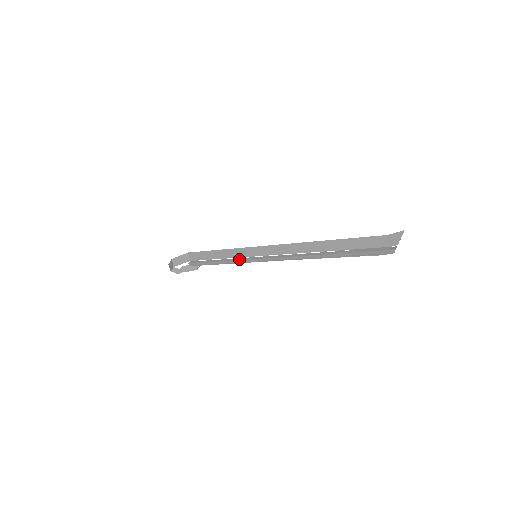
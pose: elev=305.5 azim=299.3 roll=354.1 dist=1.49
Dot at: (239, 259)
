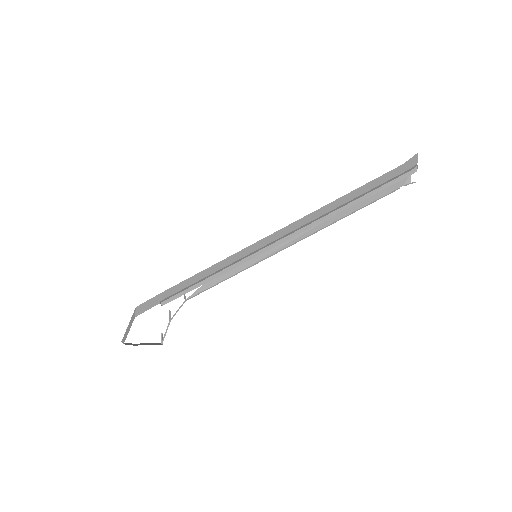
Dot at: (234, 264)
